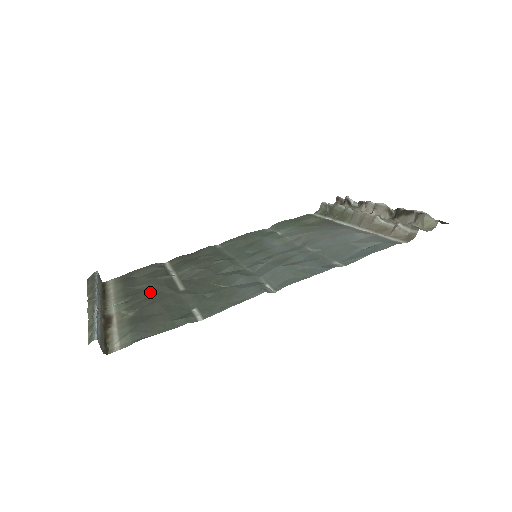
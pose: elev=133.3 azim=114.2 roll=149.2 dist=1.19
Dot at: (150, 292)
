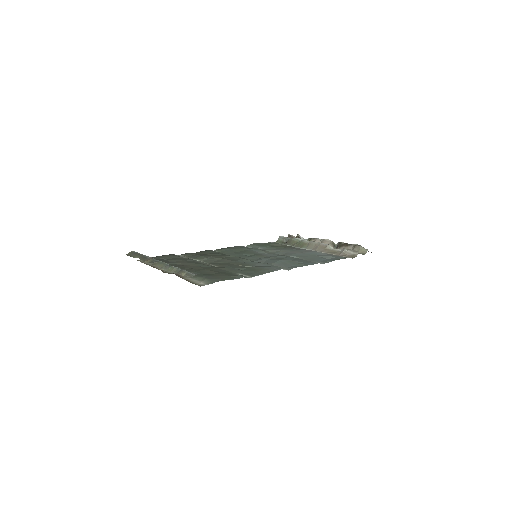
Dot at: (190, 266)
